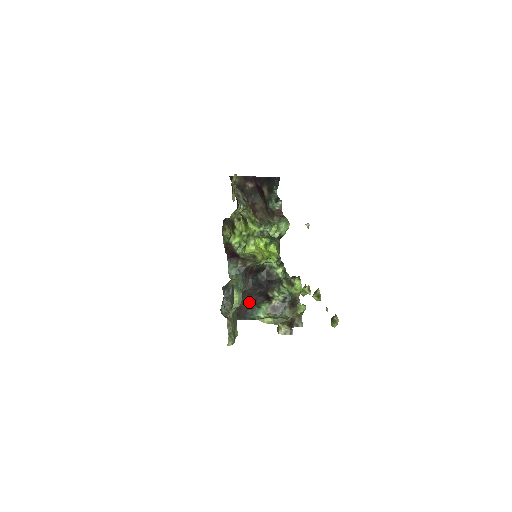
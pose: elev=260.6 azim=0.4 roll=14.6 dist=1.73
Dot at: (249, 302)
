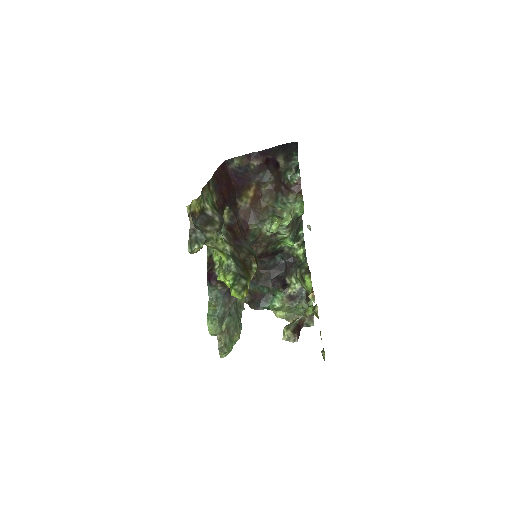
Dot at: (265, 288)
